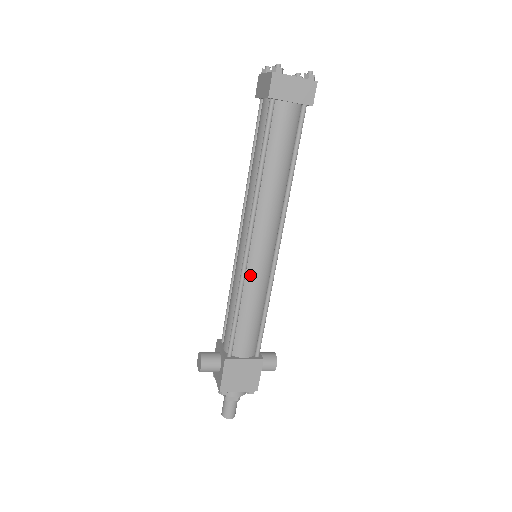
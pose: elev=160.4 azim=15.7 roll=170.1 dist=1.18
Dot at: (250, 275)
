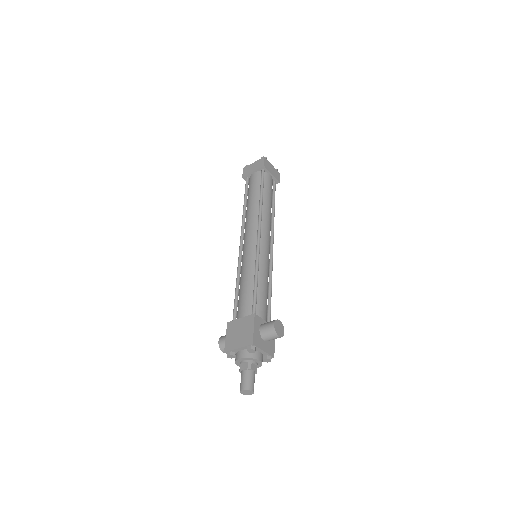
Dot at: (243, 261)
